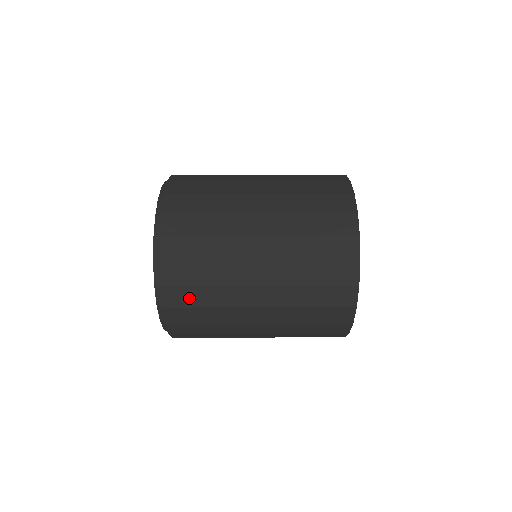
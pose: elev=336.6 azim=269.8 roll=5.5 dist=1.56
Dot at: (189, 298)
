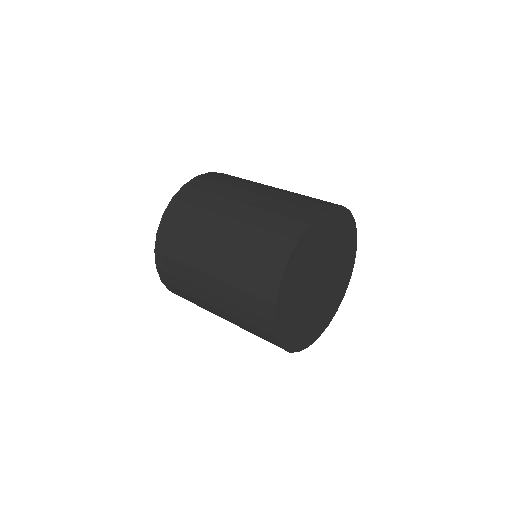
Dot at: (182, 212)
